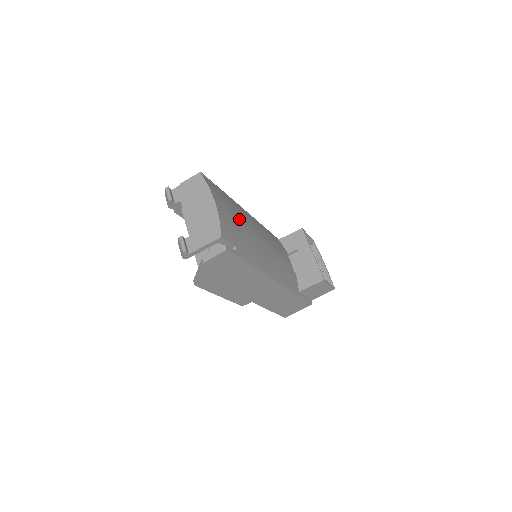
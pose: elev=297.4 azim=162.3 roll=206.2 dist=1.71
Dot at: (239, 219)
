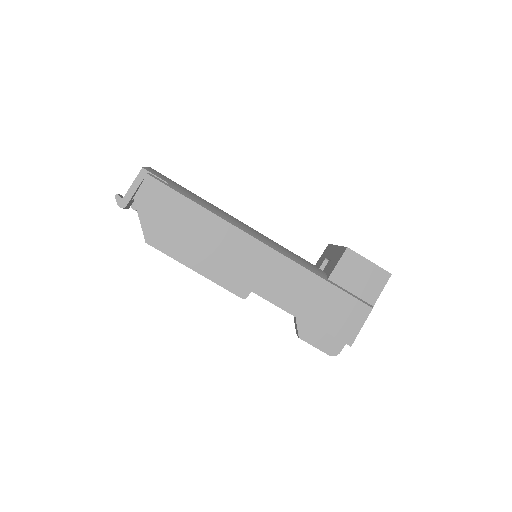
Dot at: occluded
